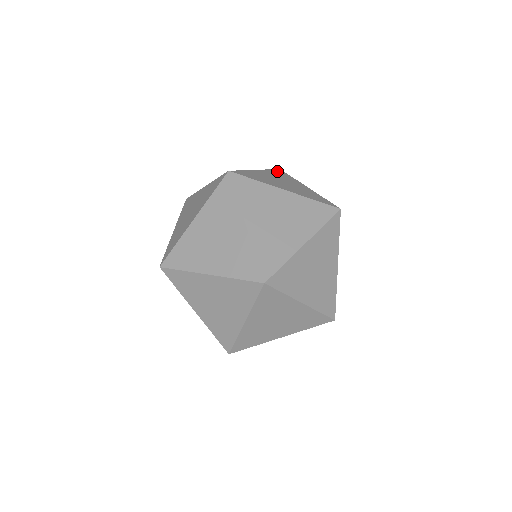
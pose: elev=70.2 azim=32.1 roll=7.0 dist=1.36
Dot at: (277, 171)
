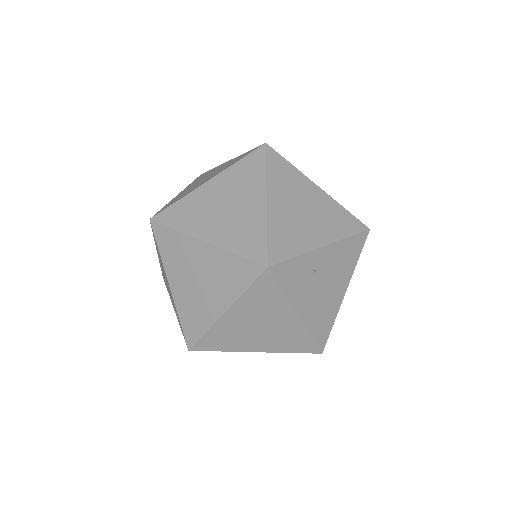
Dot at: (249, 160)
